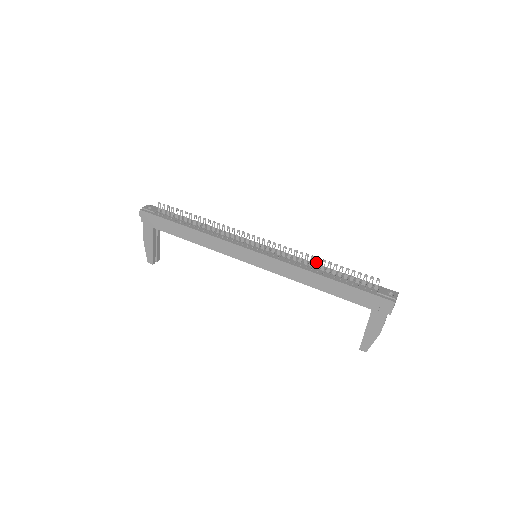
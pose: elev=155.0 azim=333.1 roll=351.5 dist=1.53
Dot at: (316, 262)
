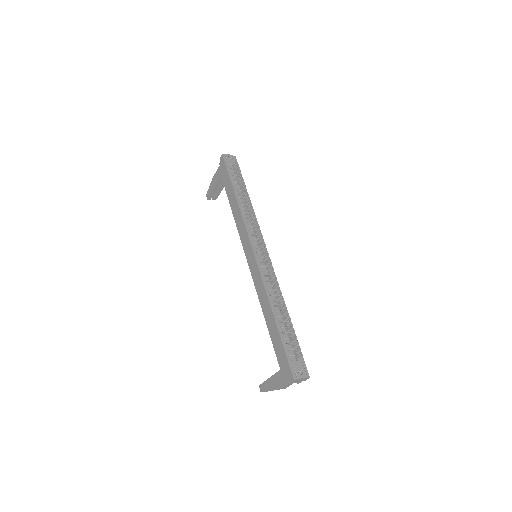
Dot at: (280, 299)
